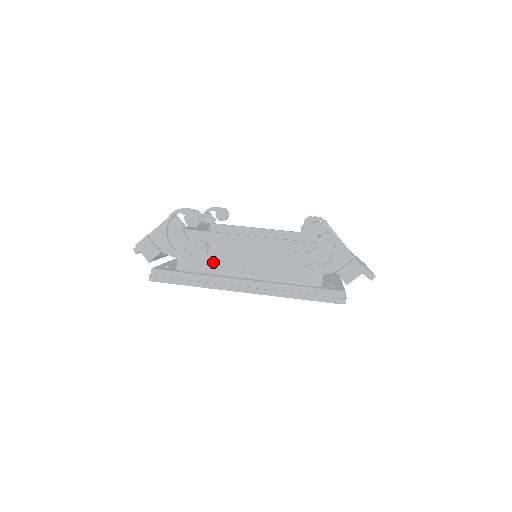
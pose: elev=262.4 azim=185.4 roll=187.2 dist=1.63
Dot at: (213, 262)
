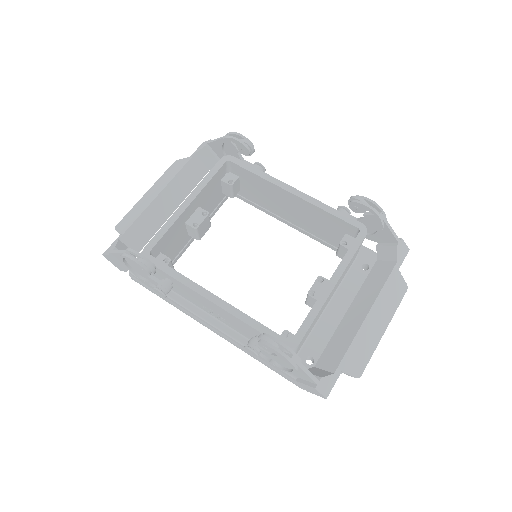
Dot at: (182, 293)
